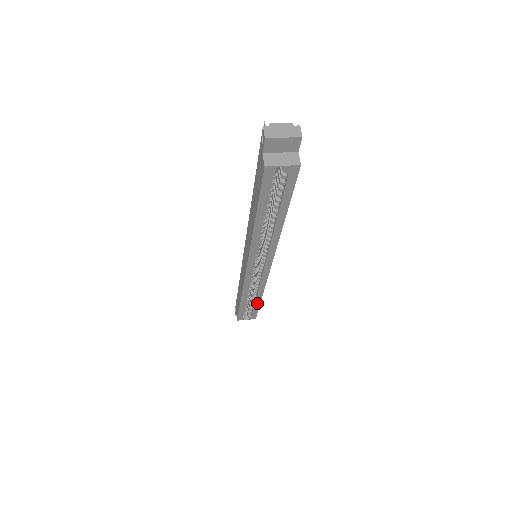
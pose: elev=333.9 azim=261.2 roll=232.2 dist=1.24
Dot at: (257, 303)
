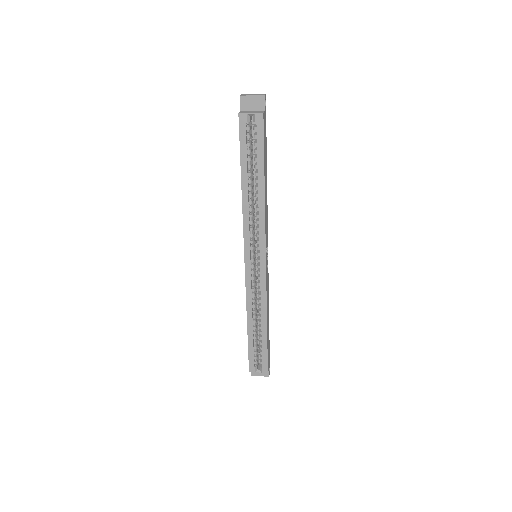
Dot at: (264, 335)
